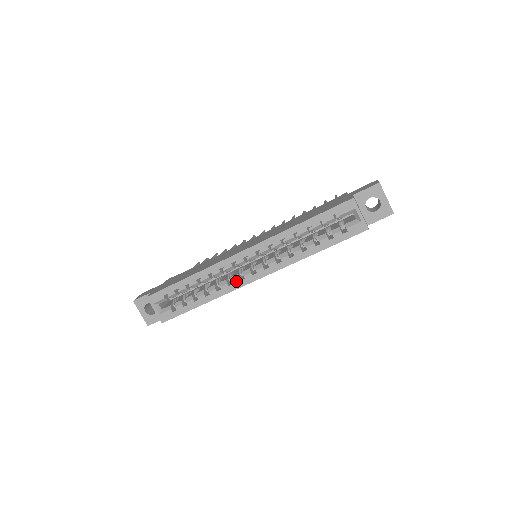
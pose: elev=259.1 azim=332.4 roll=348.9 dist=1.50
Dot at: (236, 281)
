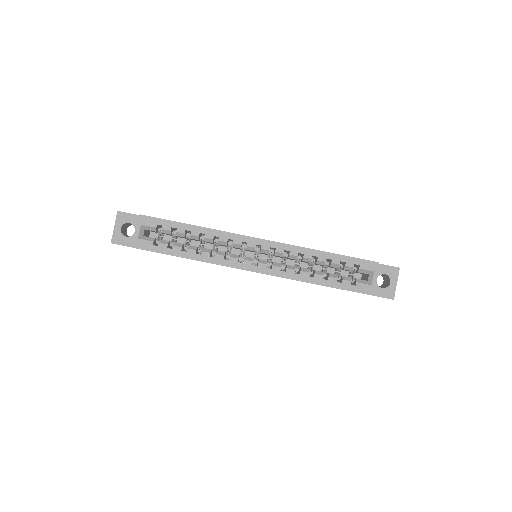
Dot at: (234, 259)
